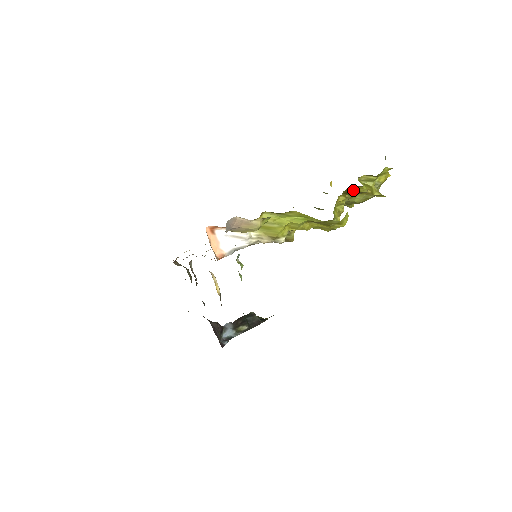
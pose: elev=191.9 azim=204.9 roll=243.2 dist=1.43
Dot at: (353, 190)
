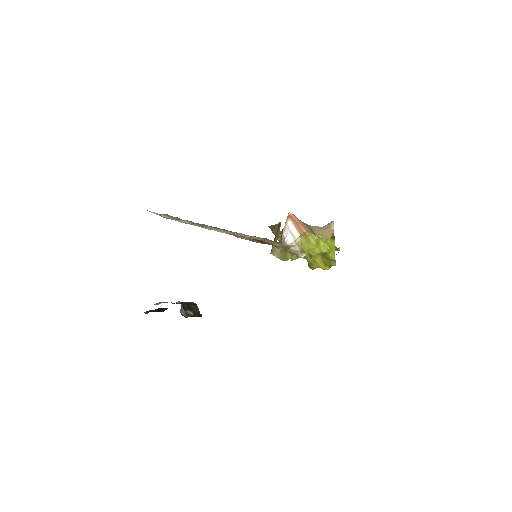
Dot at: occluded
